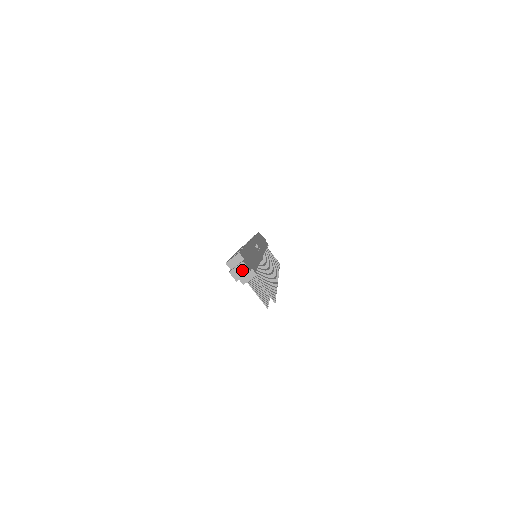
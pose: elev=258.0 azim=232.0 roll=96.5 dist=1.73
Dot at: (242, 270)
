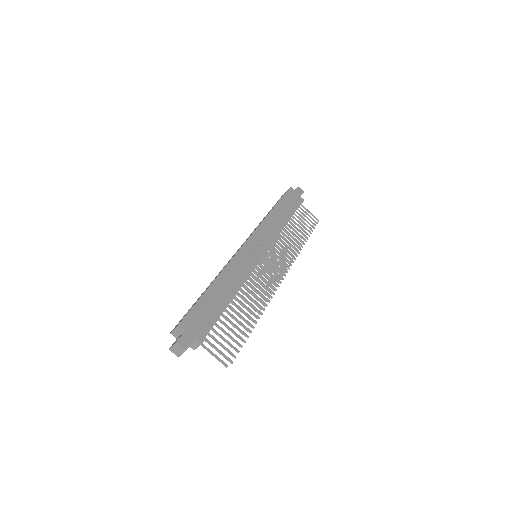
Dot at: (179, 349)
